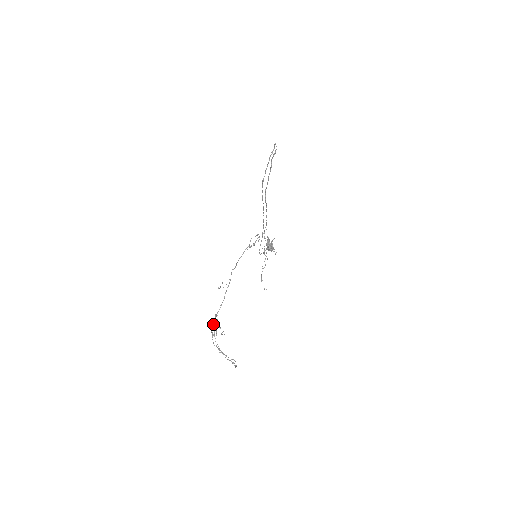
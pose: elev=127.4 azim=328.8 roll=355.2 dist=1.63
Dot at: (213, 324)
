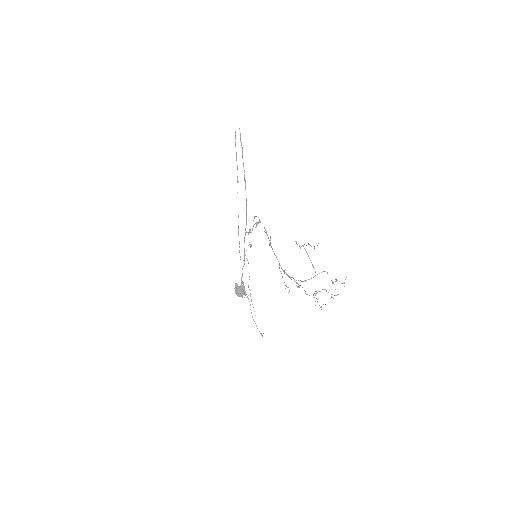
Dot at: occluded
